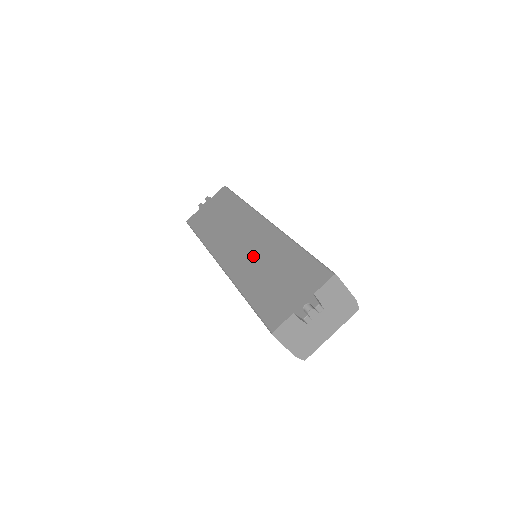
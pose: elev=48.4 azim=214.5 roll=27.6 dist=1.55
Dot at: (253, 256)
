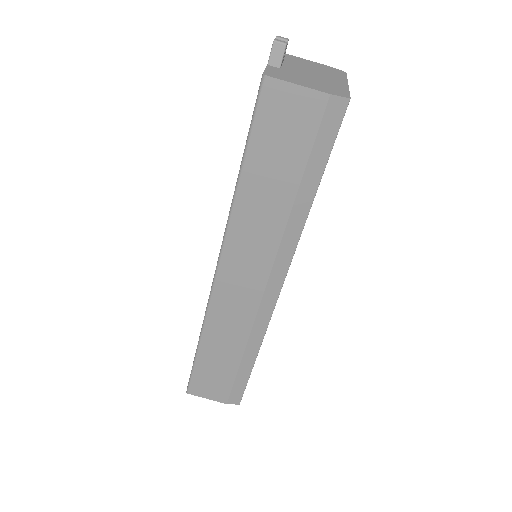
Dot at: occluded
